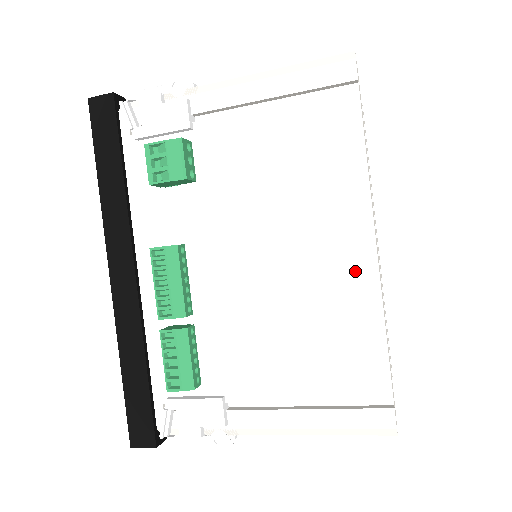
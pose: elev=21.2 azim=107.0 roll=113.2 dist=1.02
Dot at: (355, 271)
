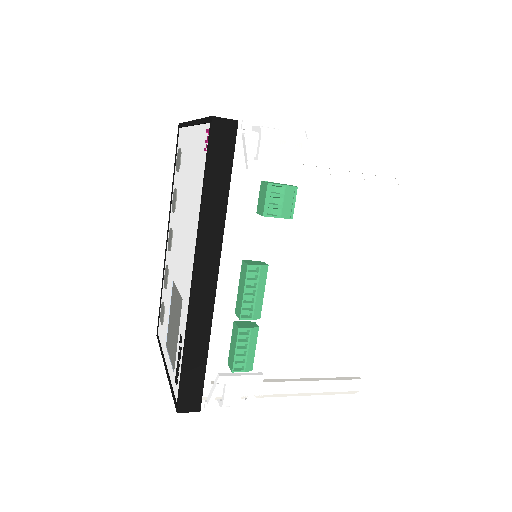
Dot at: (366, 298)
